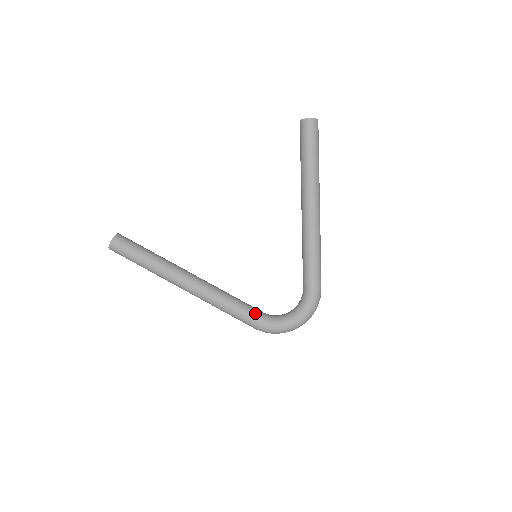
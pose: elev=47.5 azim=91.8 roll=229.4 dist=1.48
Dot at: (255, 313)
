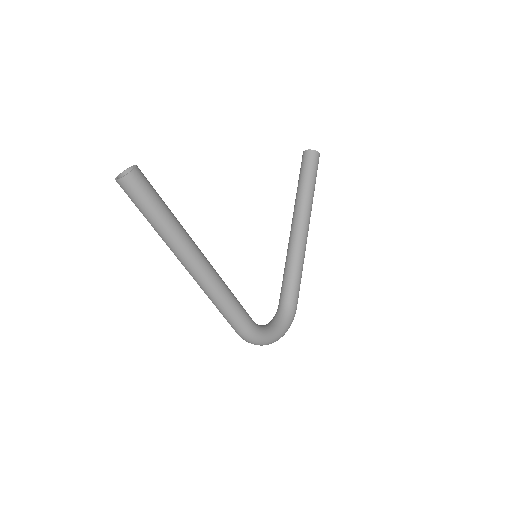
Dot at: (249, 316)
